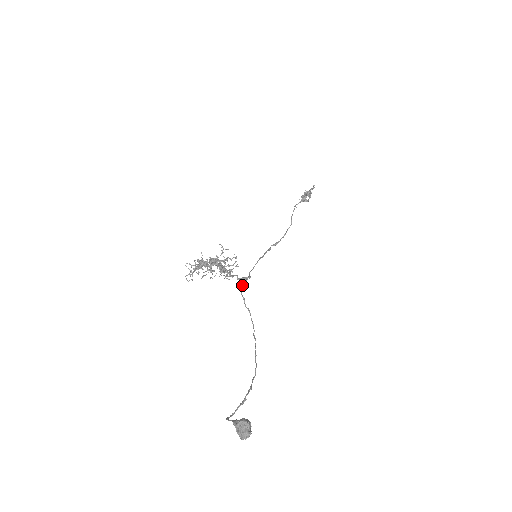
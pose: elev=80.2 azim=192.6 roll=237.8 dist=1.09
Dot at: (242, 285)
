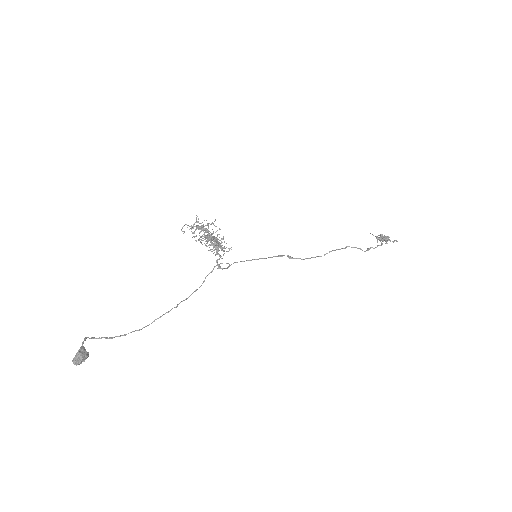
Dot at: occluded
